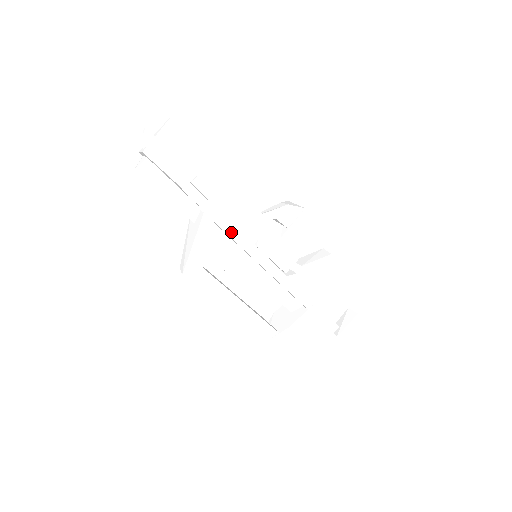
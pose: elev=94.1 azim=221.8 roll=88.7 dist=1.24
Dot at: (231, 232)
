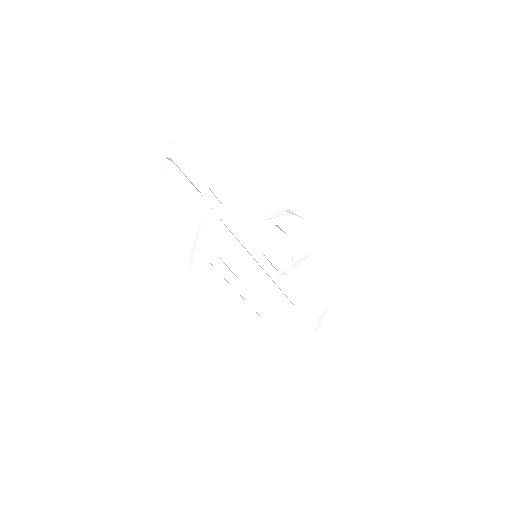
Dot at: (239, 235)
